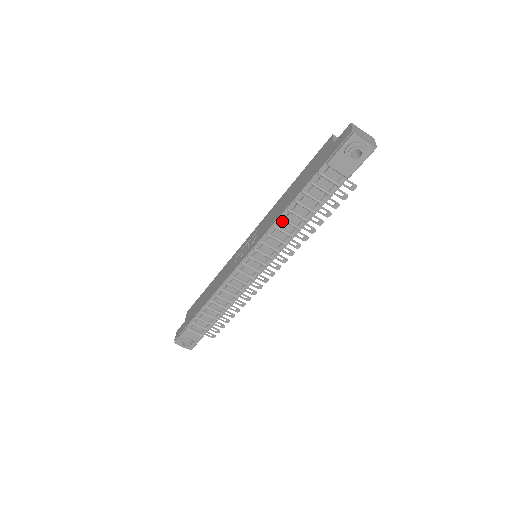
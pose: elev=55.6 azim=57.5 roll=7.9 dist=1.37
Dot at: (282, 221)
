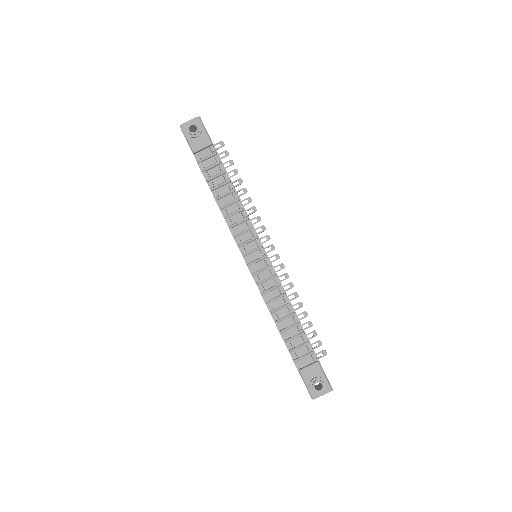
Dot at: (224, 209)
